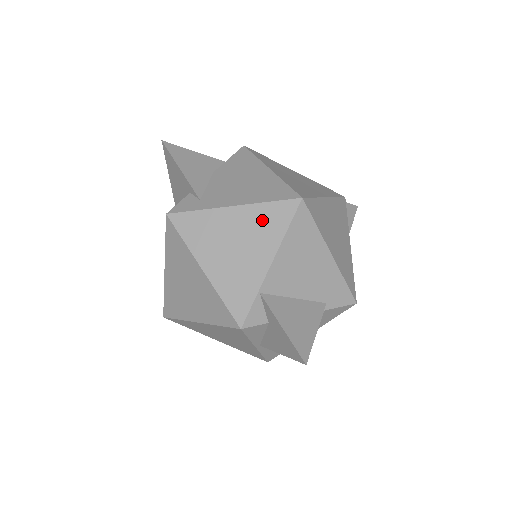
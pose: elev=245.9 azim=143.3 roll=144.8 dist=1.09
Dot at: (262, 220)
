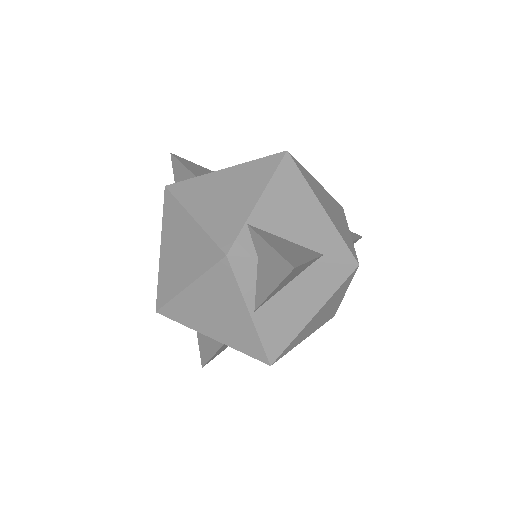
Dot at: (251, 172)
